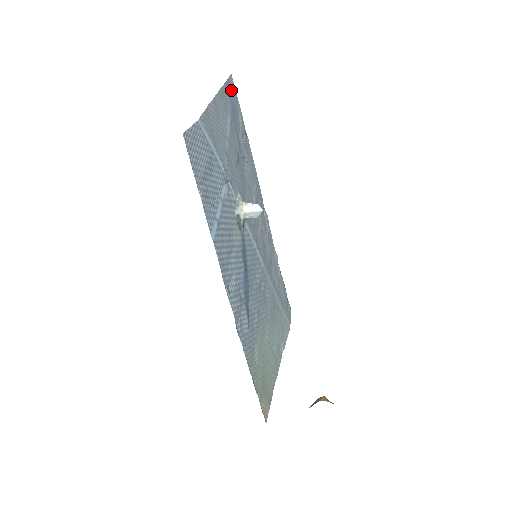
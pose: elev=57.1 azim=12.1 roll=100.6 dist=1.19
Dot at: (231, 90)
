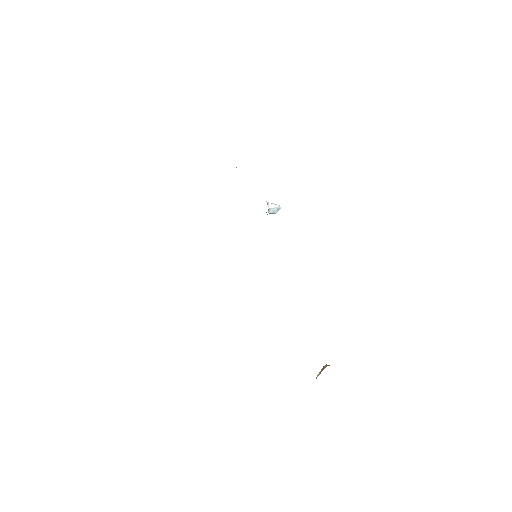
Dot at: occluded
